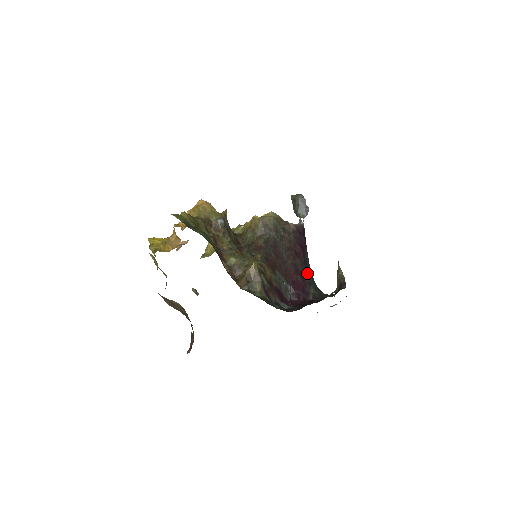
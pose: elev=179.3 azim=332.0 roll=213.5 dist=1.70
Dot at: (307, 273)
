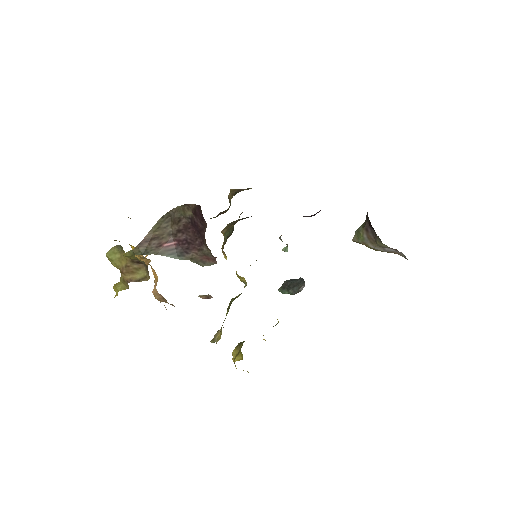
Dot at: occluded
